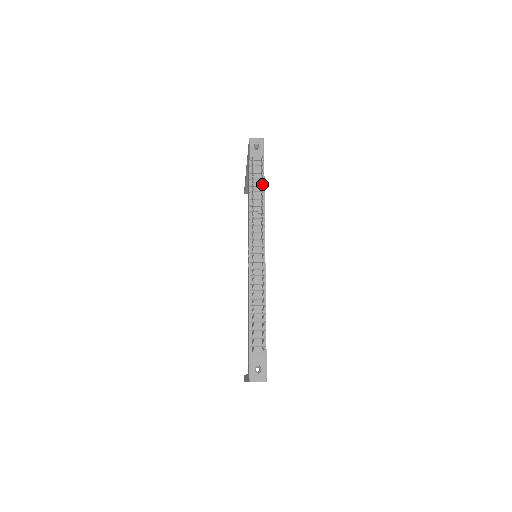
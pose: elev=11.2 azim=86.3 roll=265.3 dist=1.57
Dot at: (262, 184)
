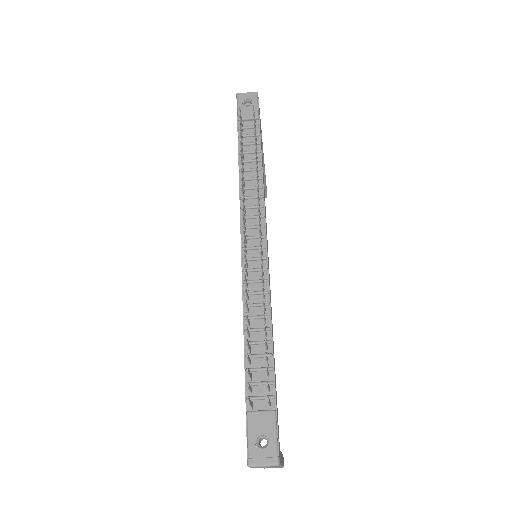
Dot at: (255, 144)
